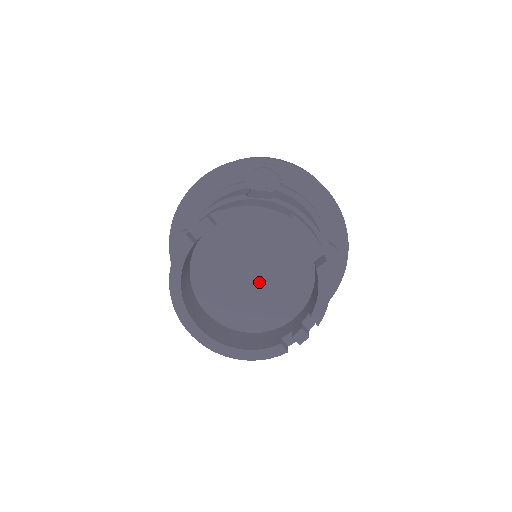
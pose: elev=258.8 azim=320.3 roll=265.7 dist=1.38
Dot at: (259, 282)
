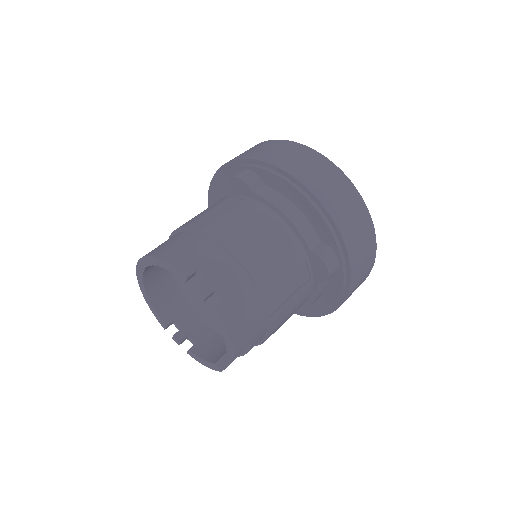
Dot at: (208, 298)
